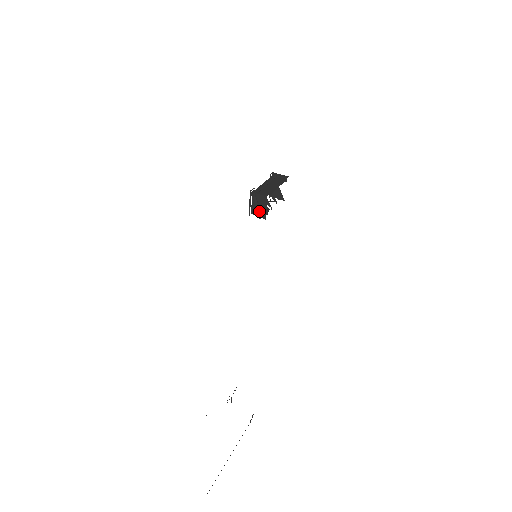
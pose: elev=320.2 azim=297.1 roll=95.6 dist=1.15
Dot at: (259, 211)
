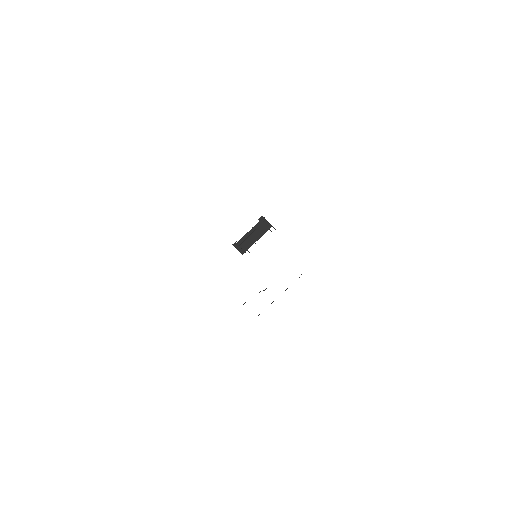
Dot at: occluded
